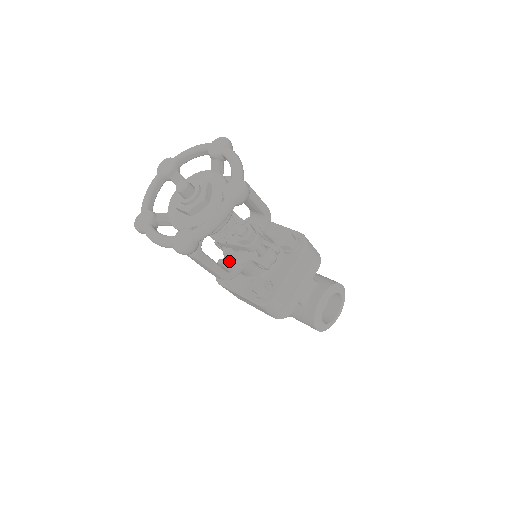
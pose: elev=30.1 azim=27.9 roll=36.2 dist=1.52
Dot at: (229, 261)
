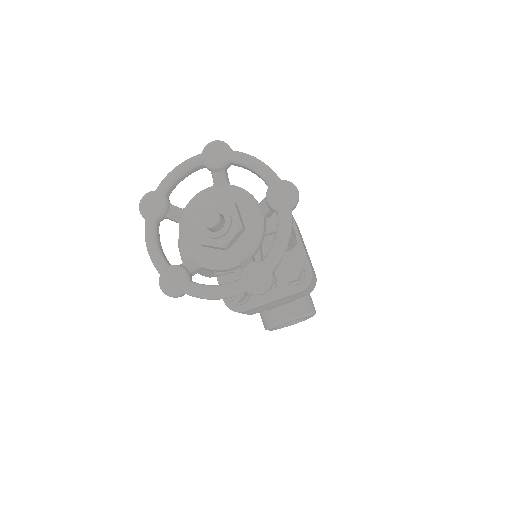
Dot at: occluded
